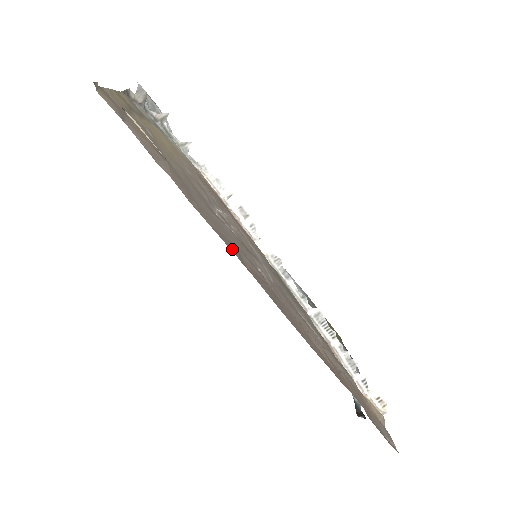
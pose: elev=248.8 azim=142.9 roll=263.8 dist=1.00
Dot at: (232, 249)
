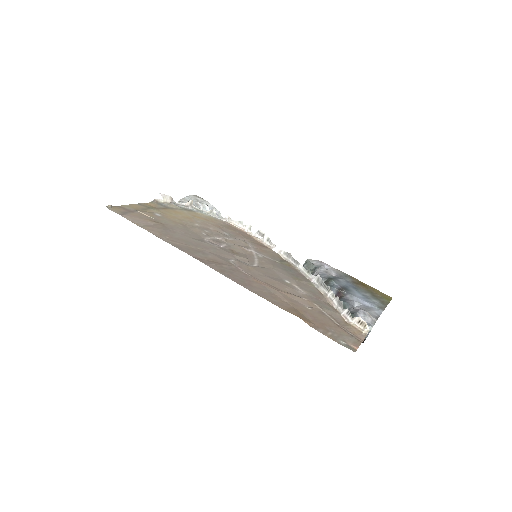
Dot at: (189, 252)
